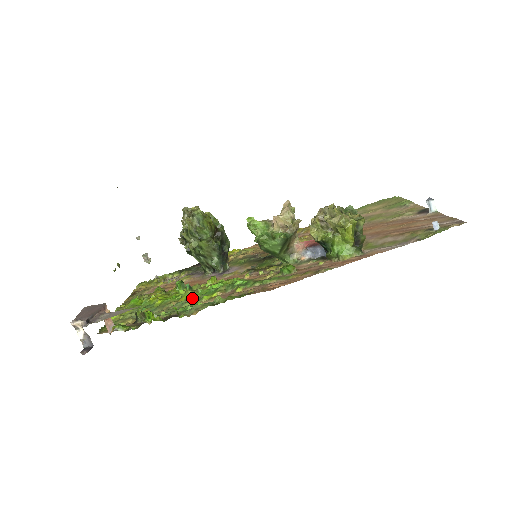
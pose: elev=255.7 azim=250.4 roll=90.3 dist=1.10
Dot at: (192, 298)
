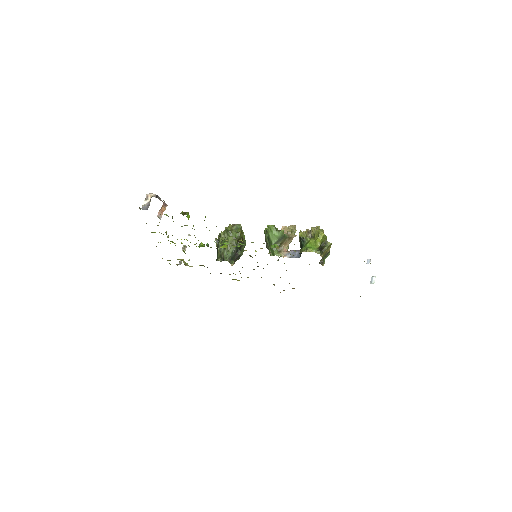
Dot at: occluded
